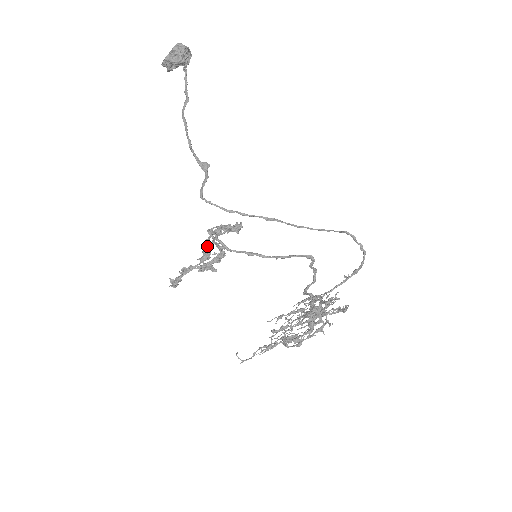
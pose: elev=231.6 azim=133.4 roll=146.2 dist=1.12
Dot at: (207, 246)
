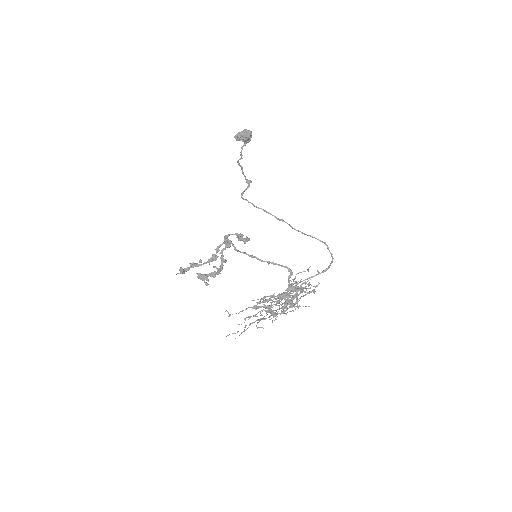
Dot at: (218, 250)
